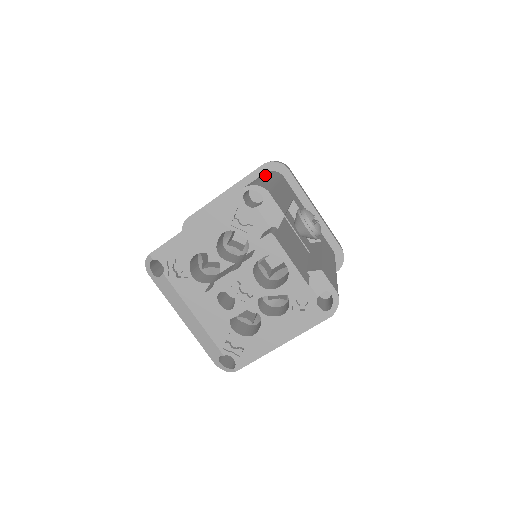
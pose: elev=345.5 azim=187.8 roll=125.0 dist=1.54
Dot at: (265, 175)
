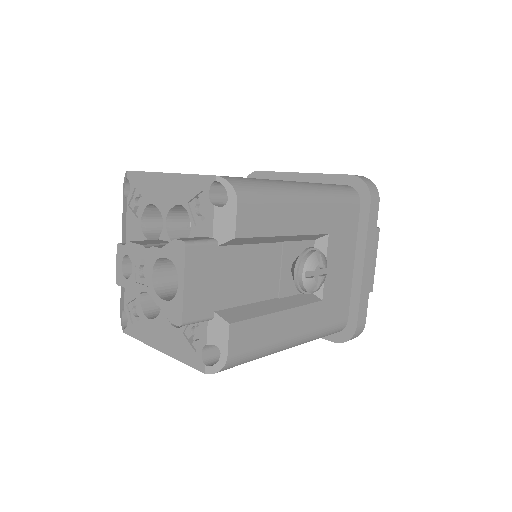
Dot at: (313, 185)
